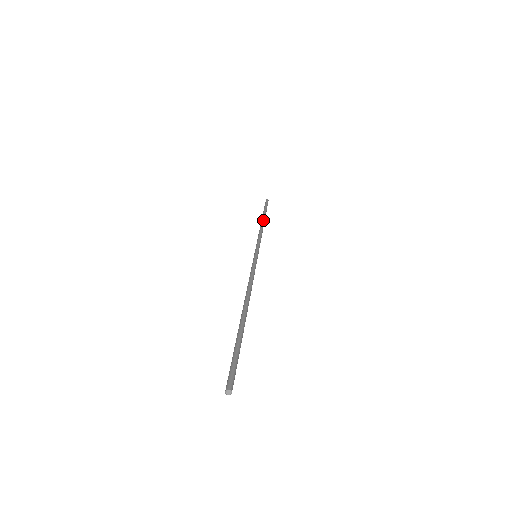
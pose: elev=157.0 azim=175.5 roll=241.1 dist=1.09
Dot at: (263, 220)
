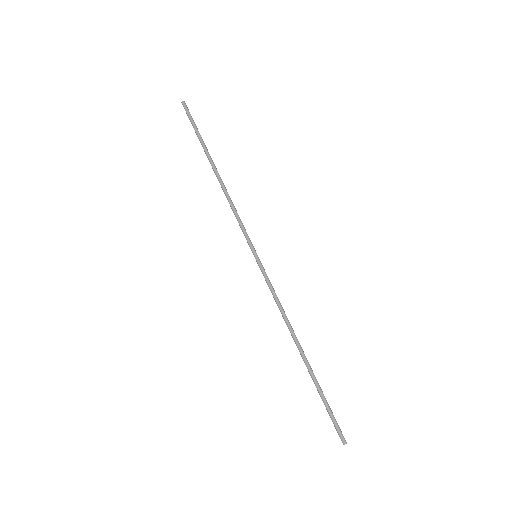
Dot at: occluded
